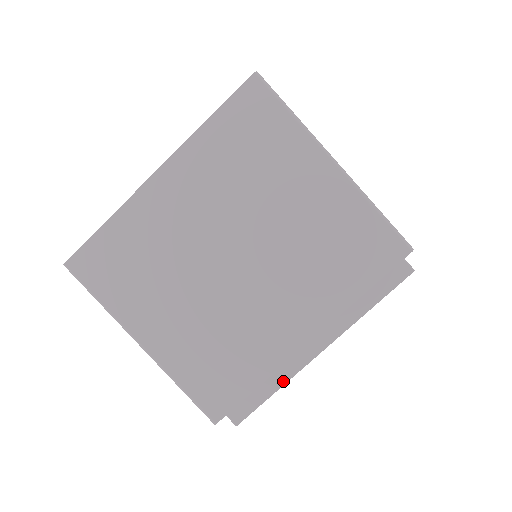
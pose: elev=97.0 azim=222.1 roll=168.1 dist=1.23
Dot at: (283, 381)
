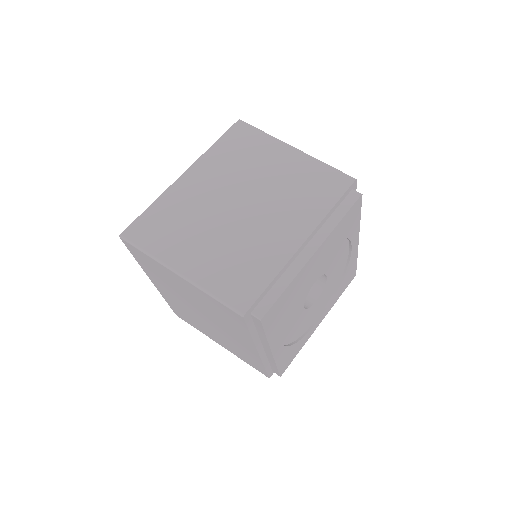
Dot at: (291, 278)
